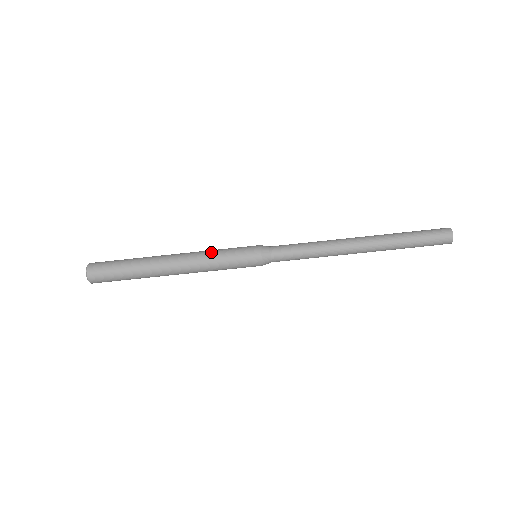
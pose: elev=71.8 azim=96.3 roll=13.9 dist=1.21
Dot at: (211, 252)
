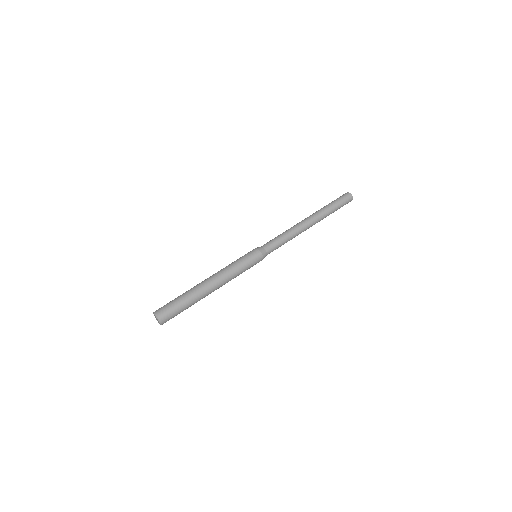
Dot at: occluded
